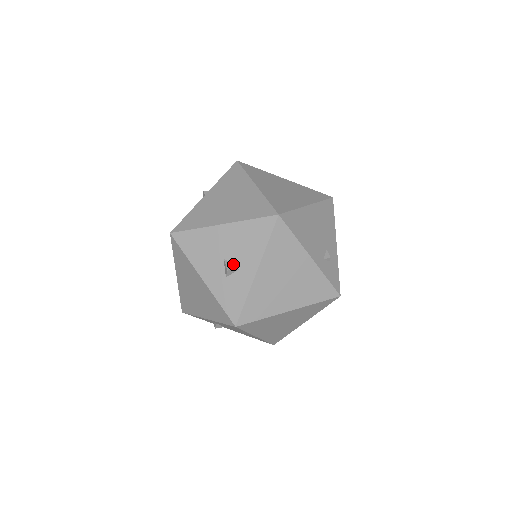
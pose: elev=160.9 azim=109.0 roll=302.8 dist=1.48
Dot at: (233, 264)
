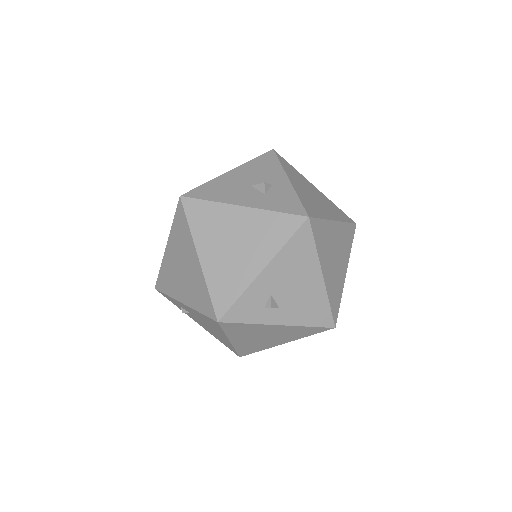
Dot at: occluded
